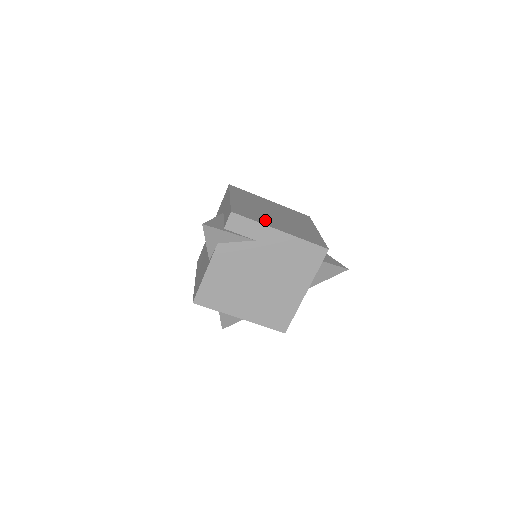
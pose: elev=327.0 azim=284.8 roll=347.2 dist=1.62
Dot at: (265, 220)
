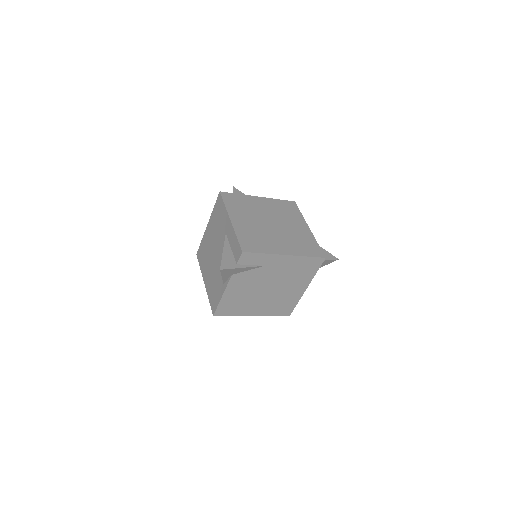
Dot at: (269, 245)
